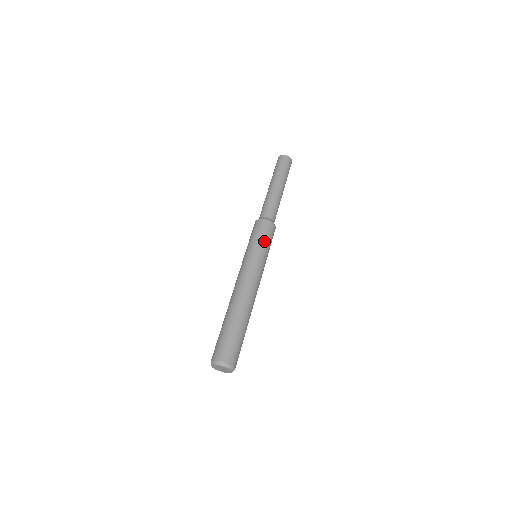
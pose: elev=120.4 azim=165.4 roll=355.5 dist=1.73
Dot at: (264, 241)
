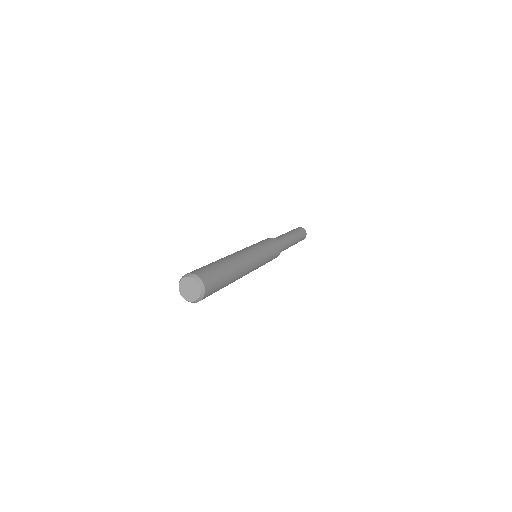
Dot at: (261, 242)
